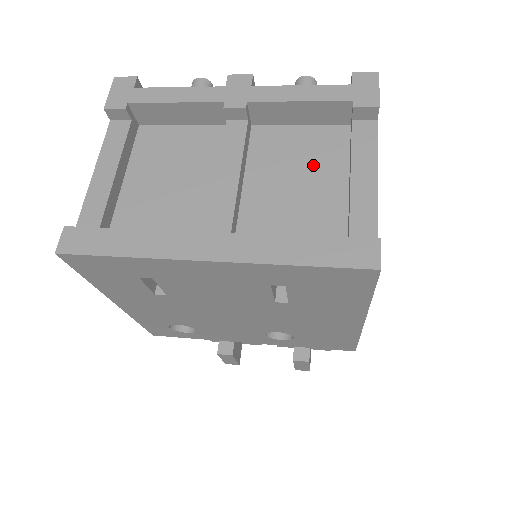
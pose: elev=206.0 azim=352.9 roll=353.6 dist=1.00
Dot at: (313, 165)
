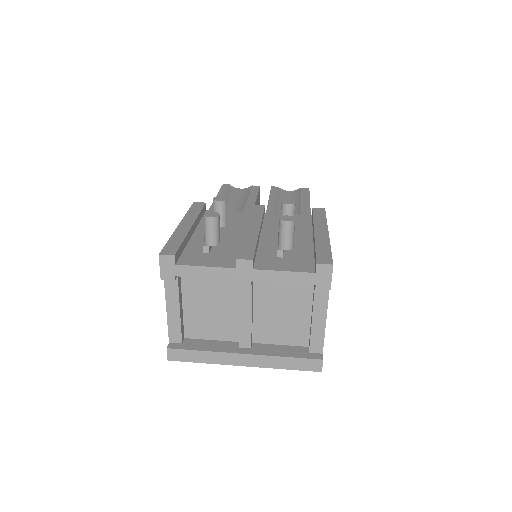
Dot at: (292, 300)
